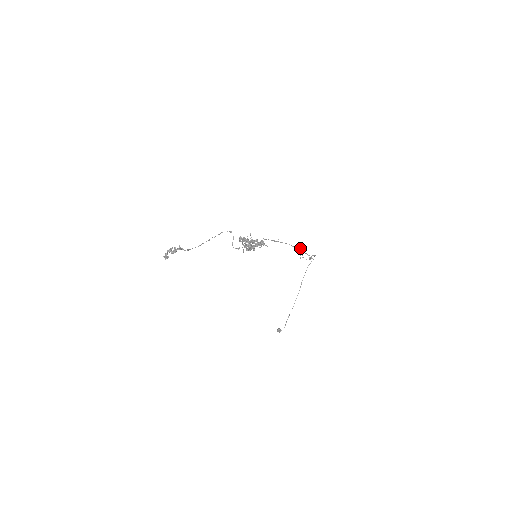
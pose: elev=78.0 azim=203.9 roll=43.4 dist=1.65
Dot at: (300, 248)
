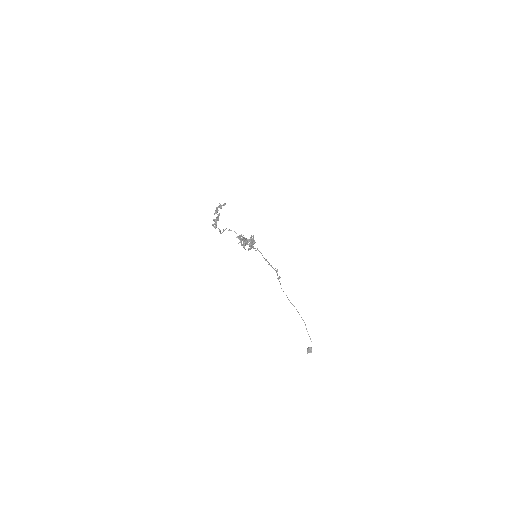
Dot at: occluded
